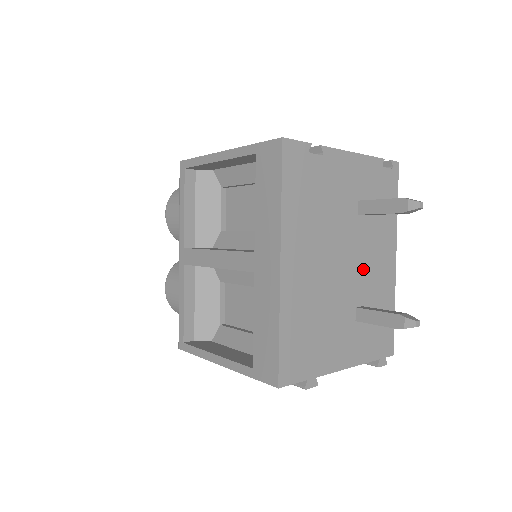
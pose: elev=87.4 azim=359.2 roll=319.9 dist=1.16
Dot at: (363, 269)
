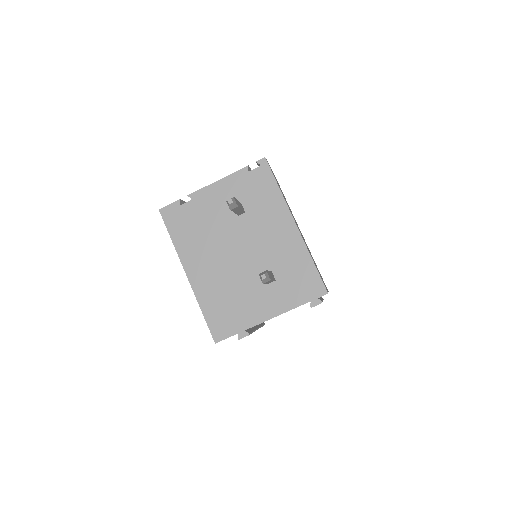
Dot at: (260, 247)
